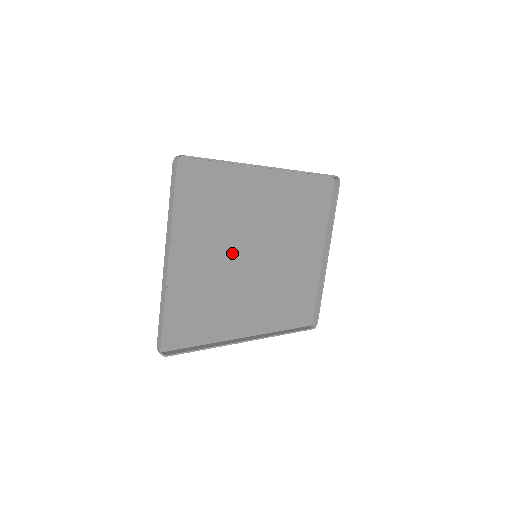
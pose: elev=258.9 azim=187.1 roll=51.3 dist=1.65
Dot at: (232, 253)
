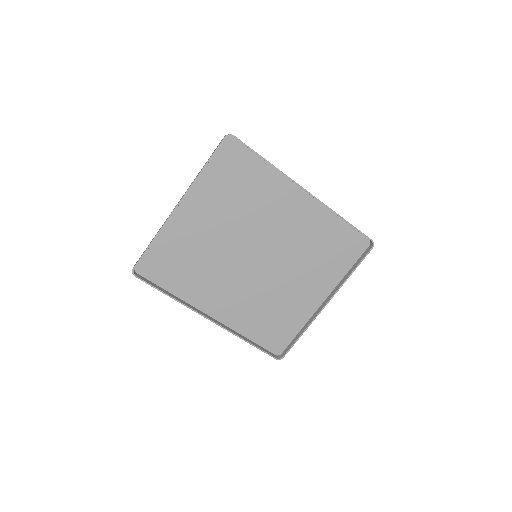
Dot at: (236, 238)
